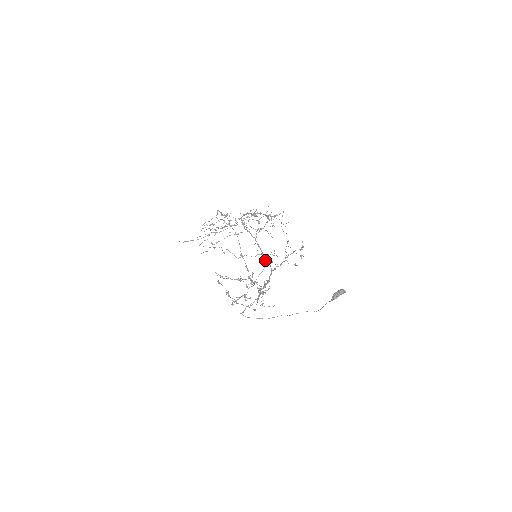
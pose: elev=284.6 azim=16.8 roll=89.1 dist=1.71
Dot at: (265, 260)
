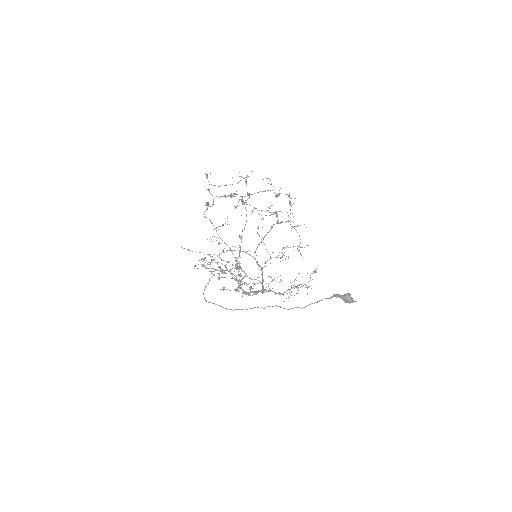
Dot at: (262, 288)
